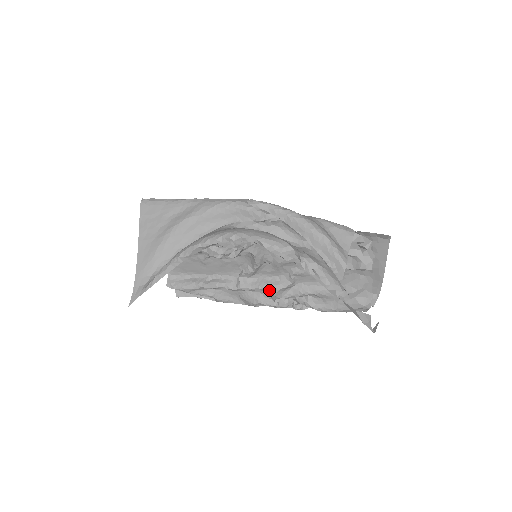
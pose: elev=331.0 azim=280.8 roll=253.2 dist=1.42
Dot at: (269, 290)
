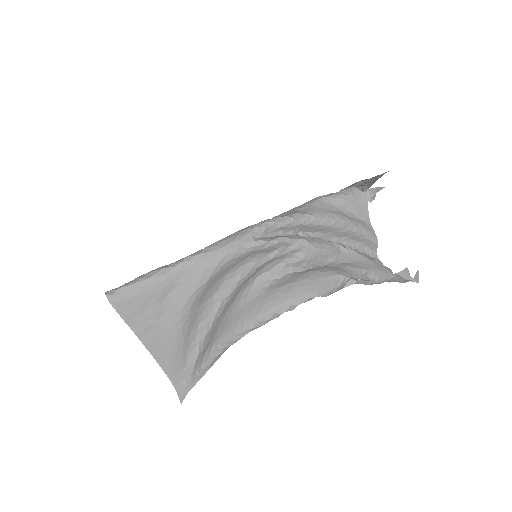
Dot at: occluded
